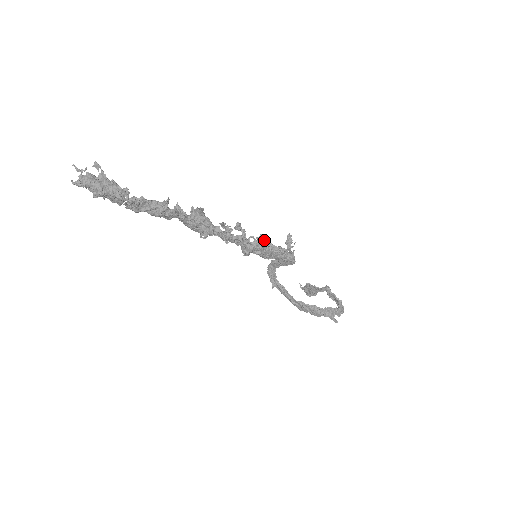
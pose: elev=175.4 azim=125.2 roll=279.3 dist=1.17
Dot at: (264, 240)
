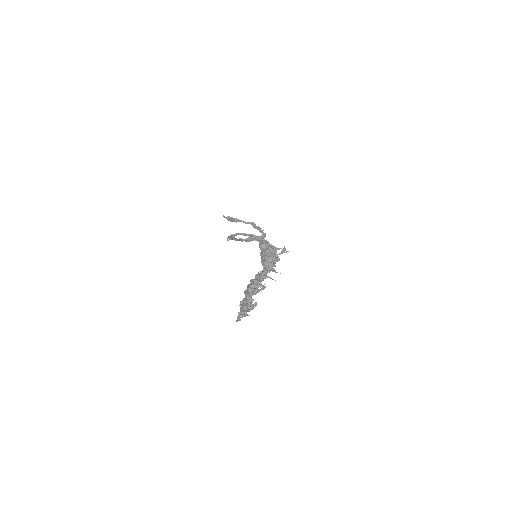
Dot at: (277, 260)
